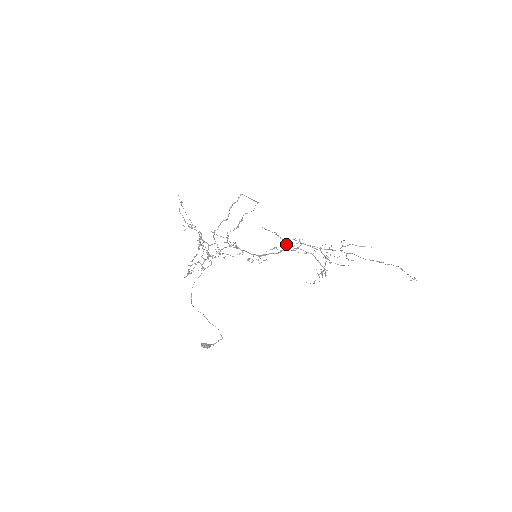
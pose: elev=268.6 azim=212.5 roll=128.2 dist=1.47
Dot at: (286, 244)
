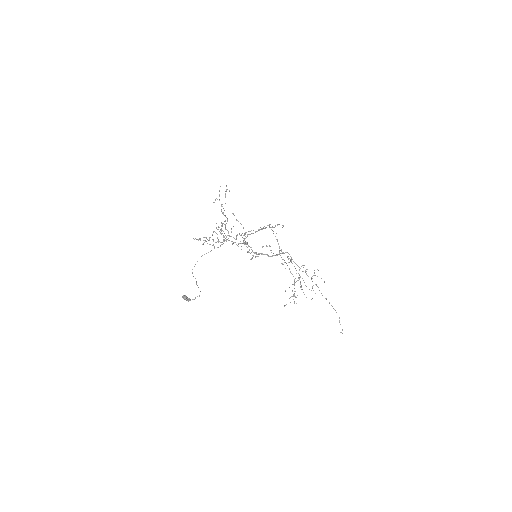
Dot at: (279, 250)
